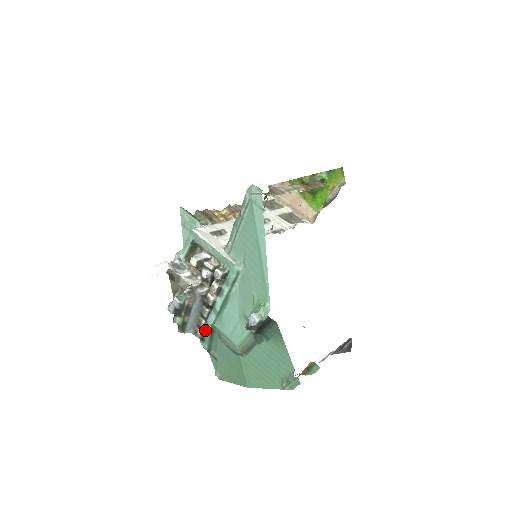
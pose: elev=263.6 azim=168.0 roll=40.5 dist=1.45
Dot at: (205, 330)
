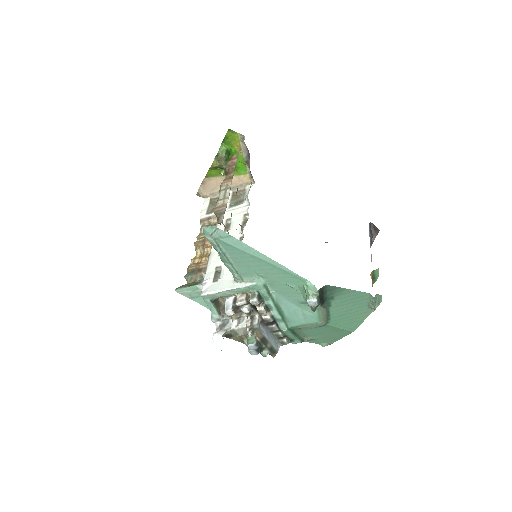
Dot at: (287, 336)
